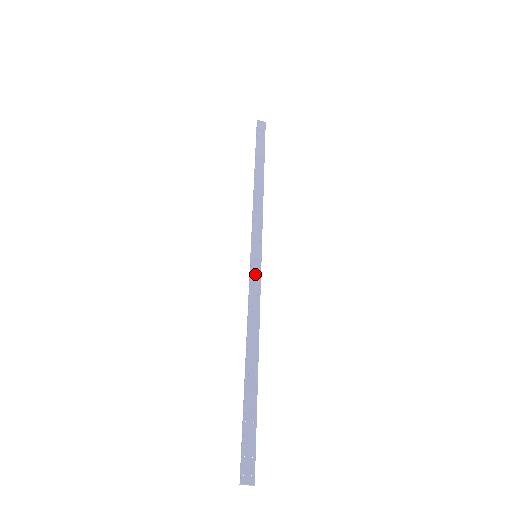
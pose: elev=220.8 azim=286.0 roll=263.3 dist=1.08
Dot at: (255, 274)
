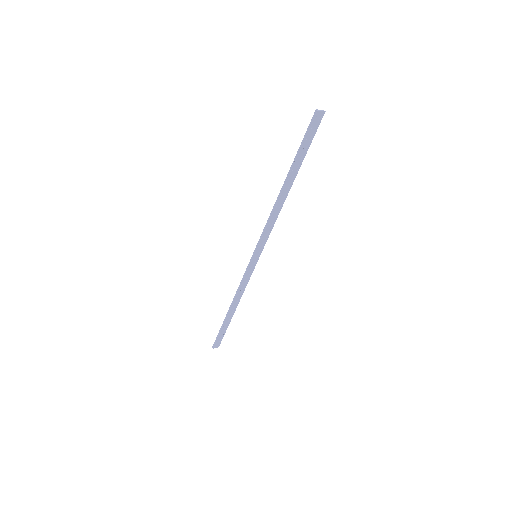
Dot at: (251, 269)
